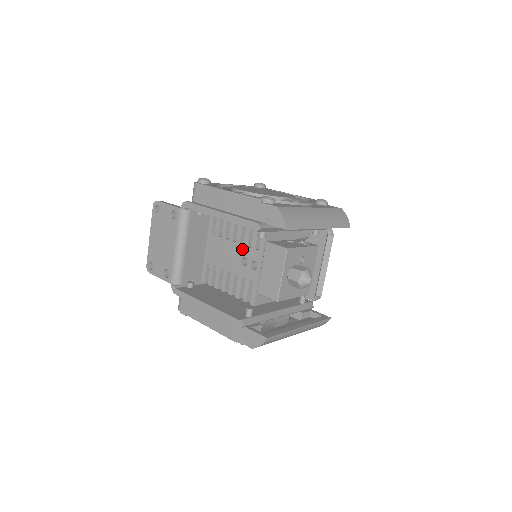
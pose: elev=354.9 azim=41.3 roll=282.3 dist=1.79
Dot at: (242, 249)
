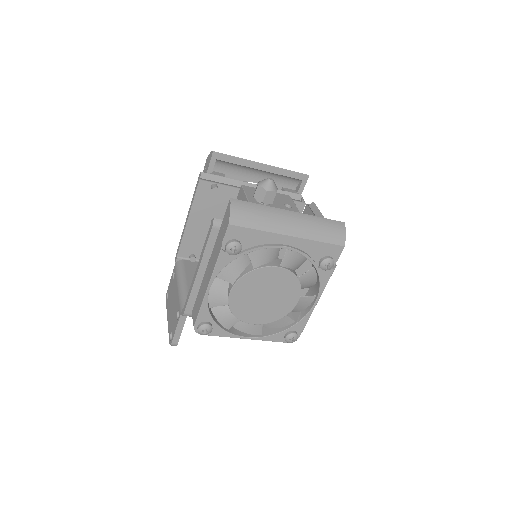
Dot at: occluded
